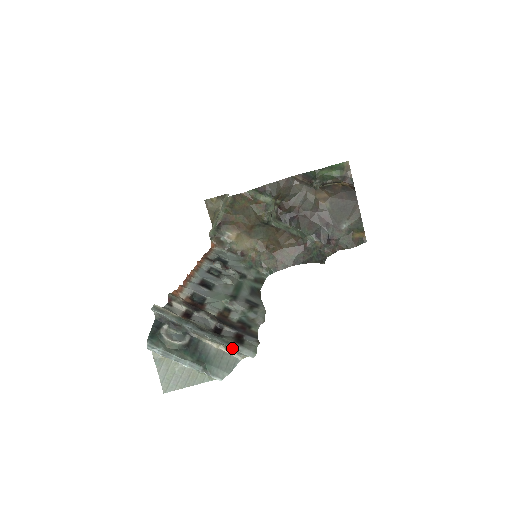
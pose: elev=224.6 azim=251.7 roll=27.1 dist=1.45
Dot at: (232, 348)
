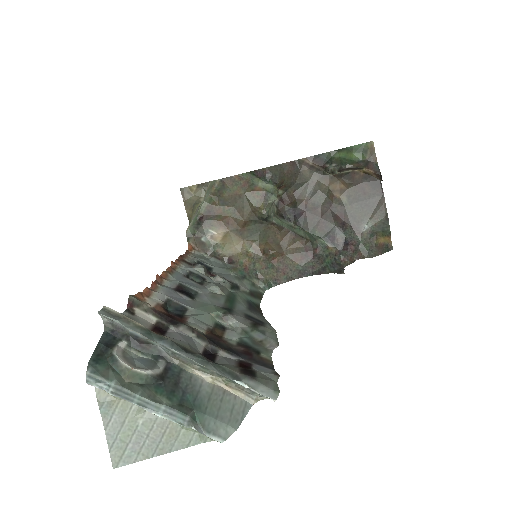
Dot at: (239, 383)
